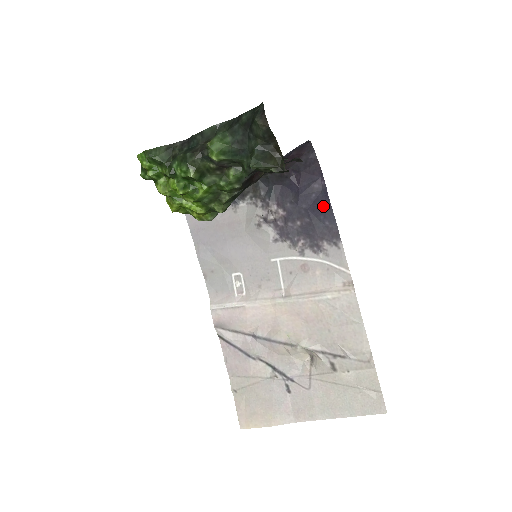
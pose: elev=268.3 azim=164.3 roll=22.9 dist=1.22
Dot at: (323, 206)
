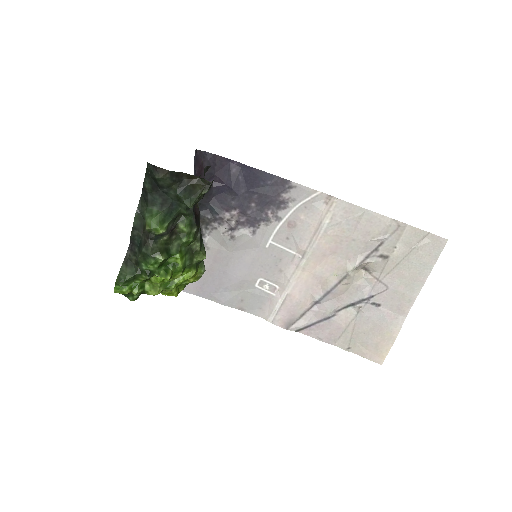
Dot at: (254, 176)
